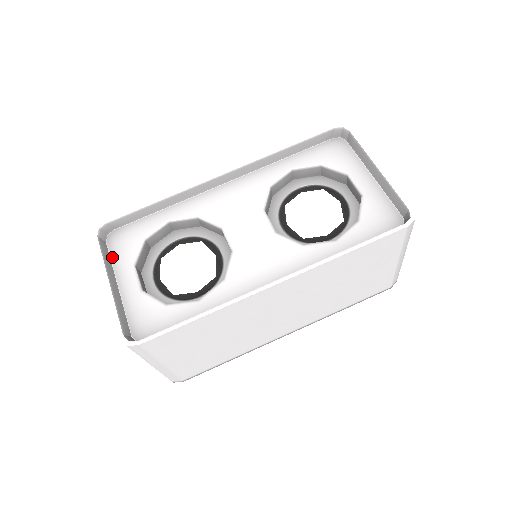
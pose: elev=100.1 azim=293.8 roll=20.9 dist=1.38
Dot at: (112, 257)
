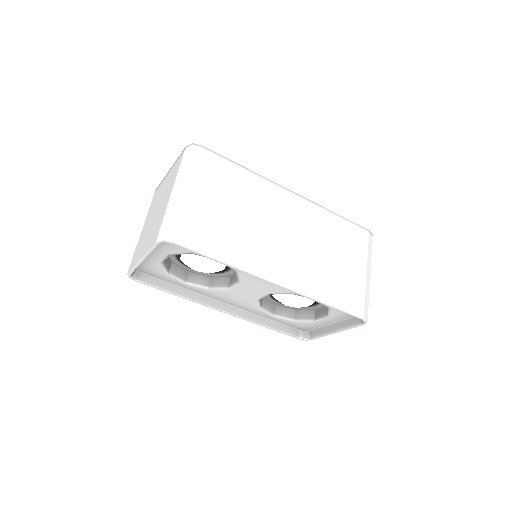
Dot at: (160, 243)
